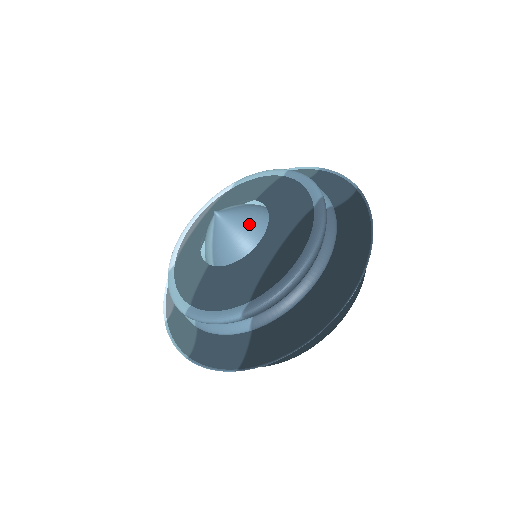
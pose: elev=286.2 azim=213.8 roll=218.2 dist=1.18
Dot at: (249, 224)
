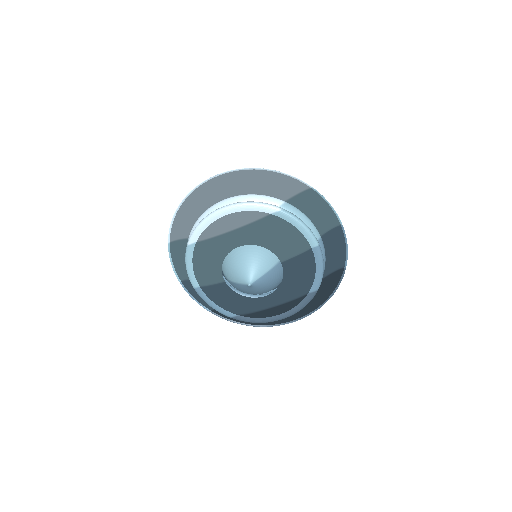
Dot at: (265, 289)
